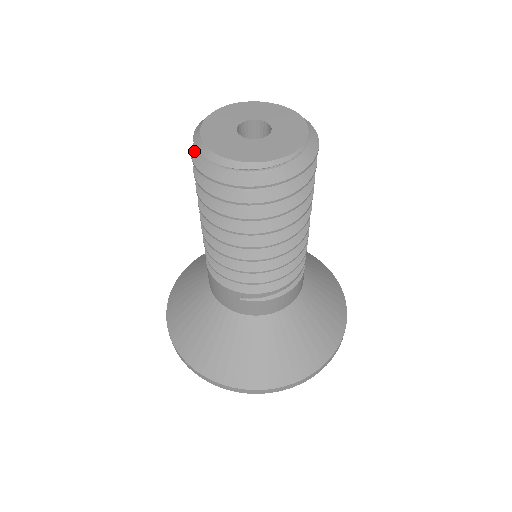
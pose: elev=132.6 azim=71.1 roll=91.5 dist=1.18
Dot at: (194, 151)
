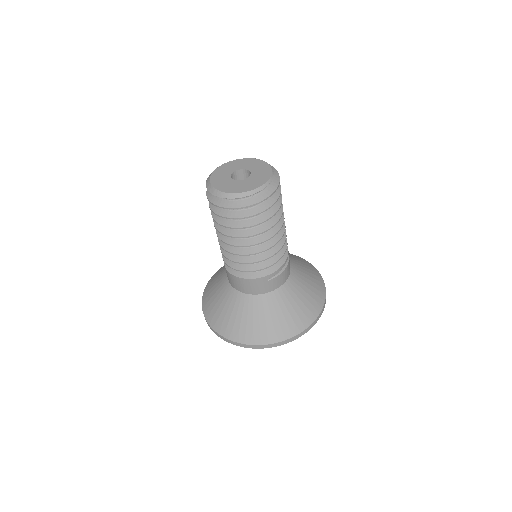
Dot at: (215, 202)
